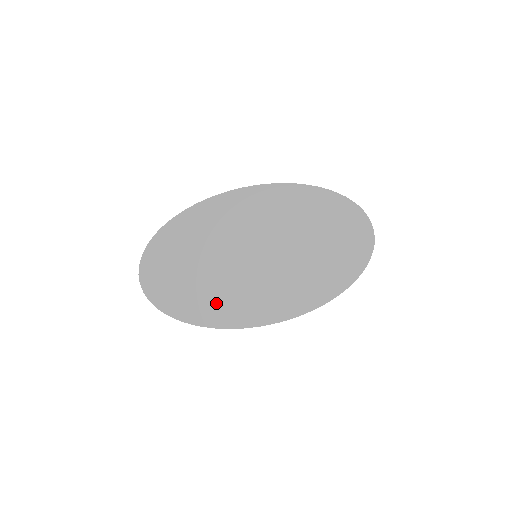
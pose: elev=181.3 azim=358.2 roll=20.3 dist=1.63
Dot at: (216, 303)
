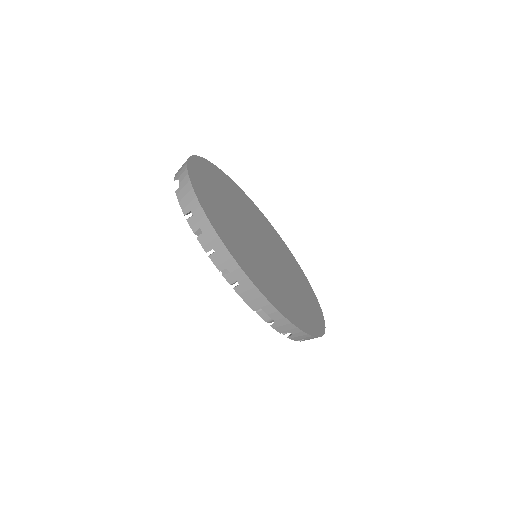
Dot at: (233, 237)
